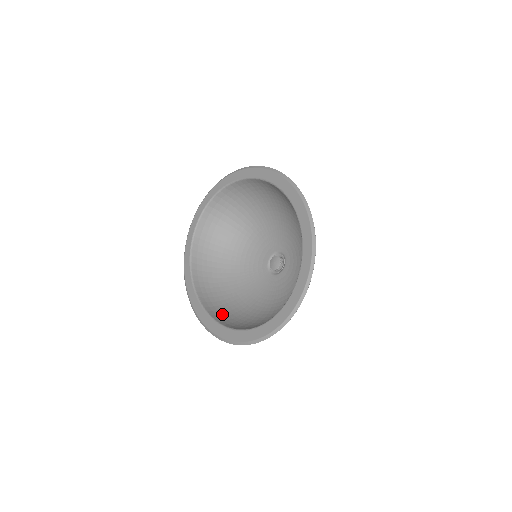
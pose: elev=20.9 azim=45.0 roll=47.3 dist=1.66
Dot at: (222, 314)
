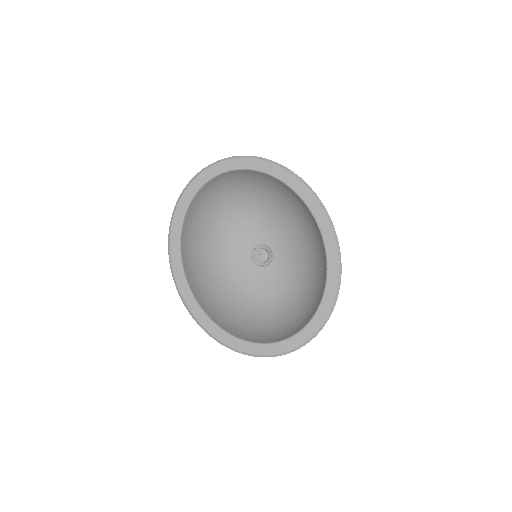
Dot at: (202, 293)
